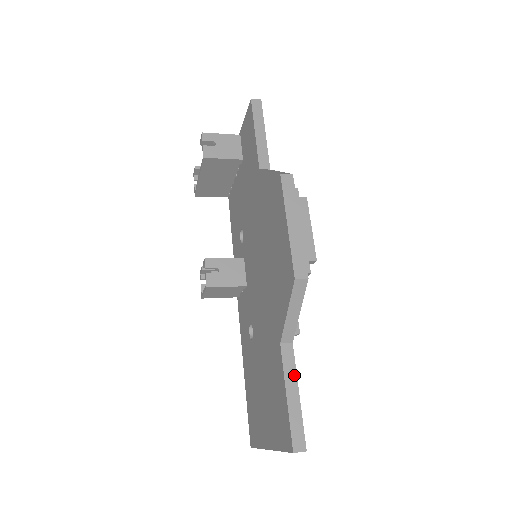
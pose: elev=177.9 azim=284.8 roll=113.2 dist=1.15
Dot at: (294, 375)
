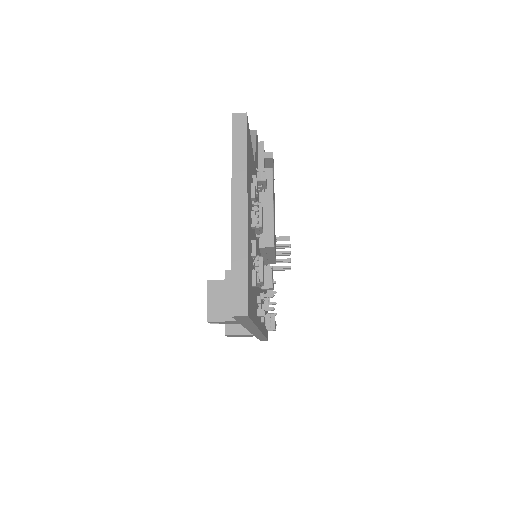
Dot at: occluded
